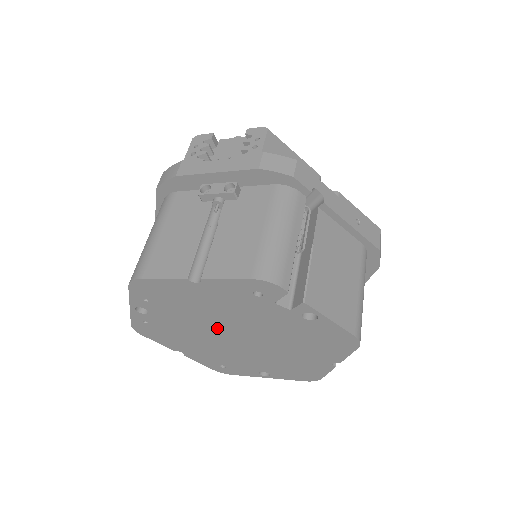
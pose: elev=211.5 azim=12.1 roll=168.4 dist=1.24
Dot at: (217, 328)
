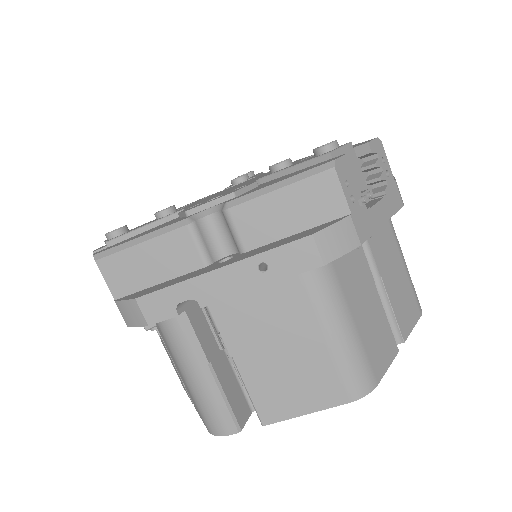
Dot at: occluded
